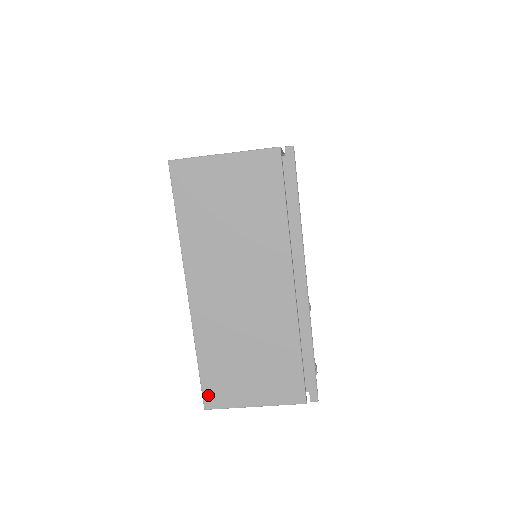
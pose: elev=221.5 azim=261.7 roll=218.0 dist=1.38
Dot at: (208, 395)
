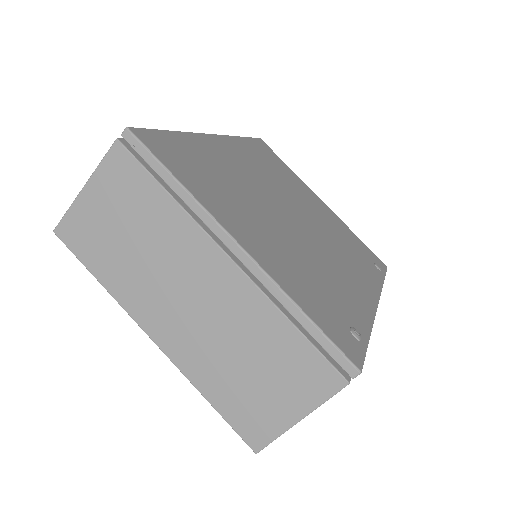
Dot at: (247, 436)
